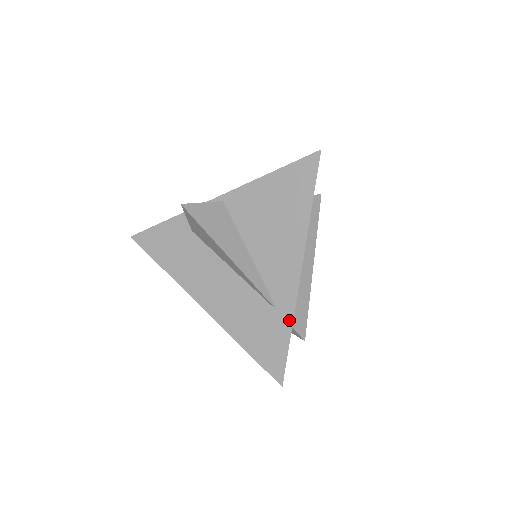
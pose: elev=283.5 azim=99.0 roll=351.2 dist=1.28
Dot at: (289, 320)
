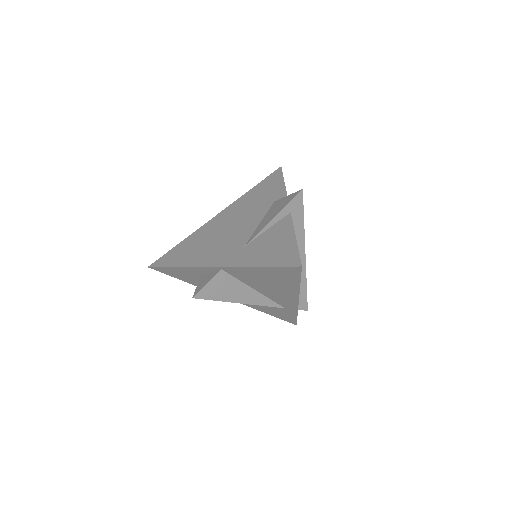
Dot at: (295, 312)
